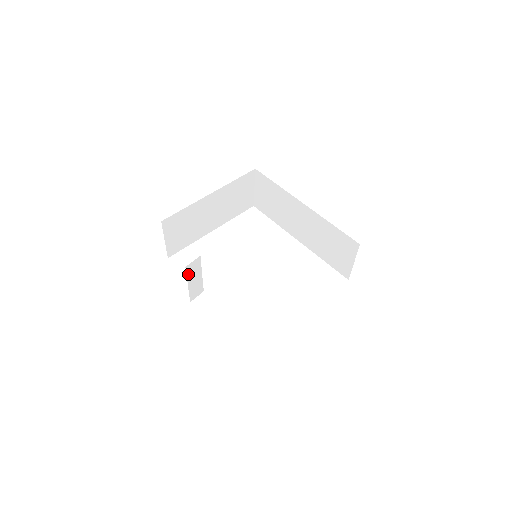
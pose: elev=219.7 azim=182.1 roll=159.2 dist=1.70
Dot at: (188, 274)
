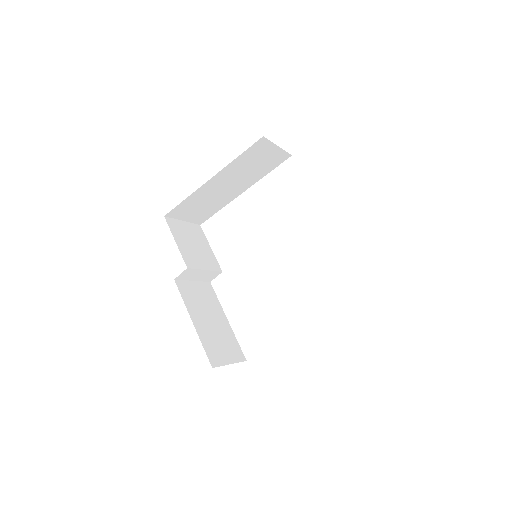
Dot at: (185, 278)
